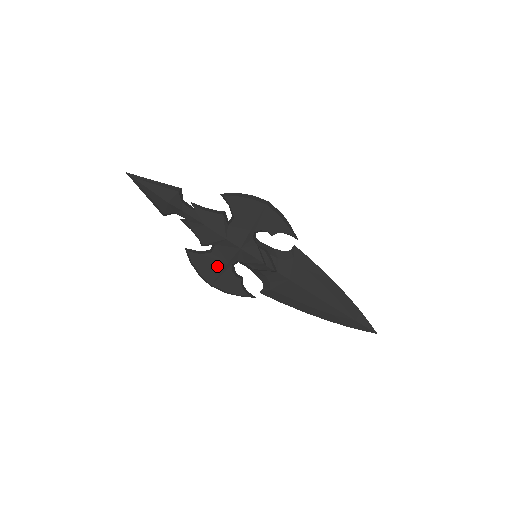
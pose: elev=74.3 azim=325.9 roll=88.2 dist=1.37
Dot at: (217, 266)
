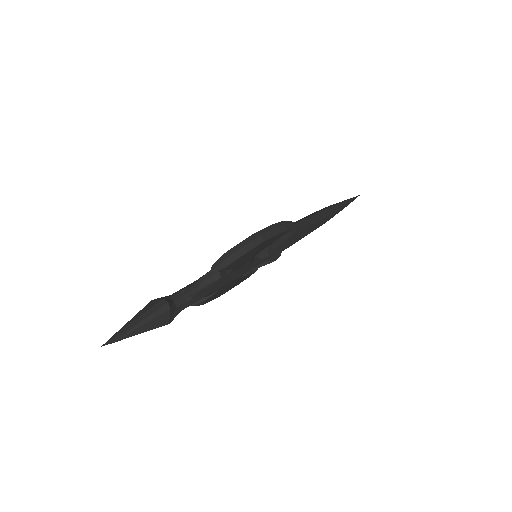
Dot at: (226, 289)
